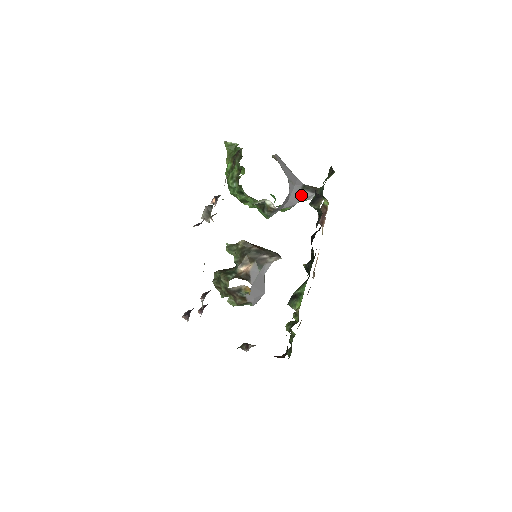
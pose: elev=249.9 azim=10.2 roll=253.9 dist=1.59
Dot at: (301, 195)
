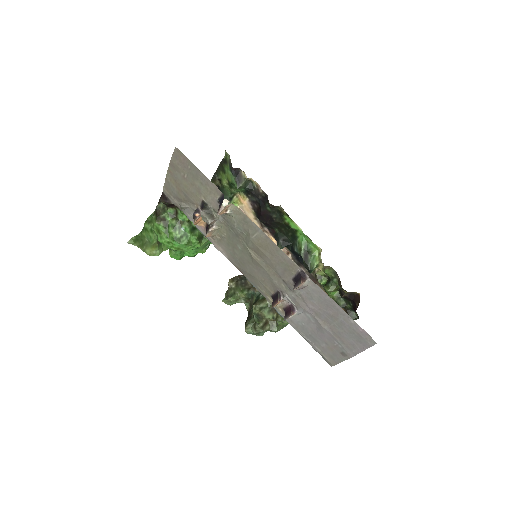
Dot at: occluded
